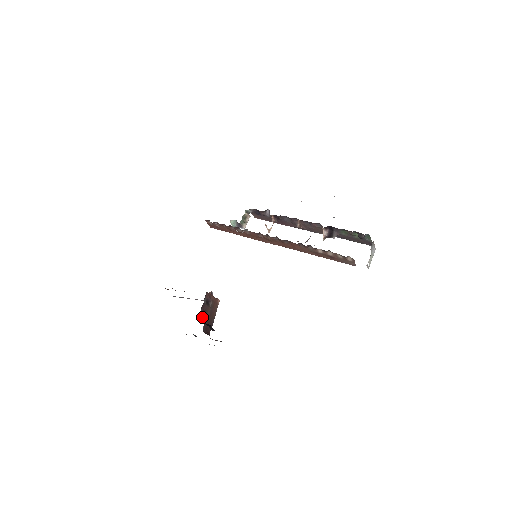
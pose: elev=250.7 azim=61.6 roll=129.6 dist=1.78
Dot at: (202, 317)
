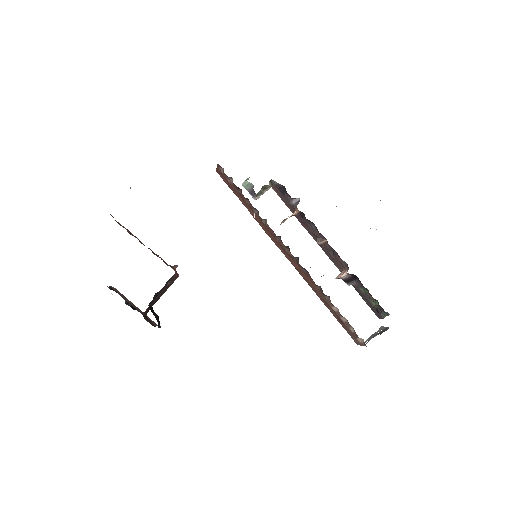
Dot at: (153, 300)
